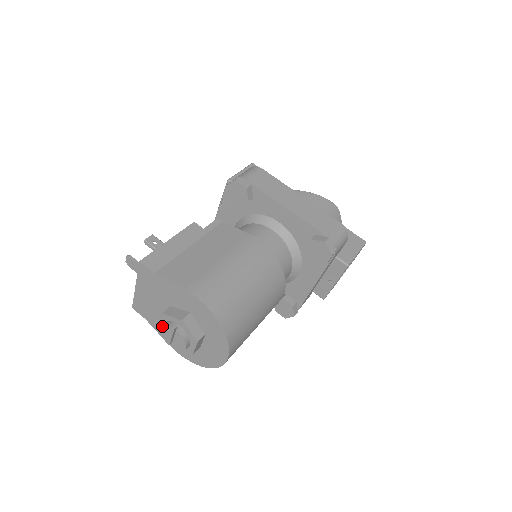
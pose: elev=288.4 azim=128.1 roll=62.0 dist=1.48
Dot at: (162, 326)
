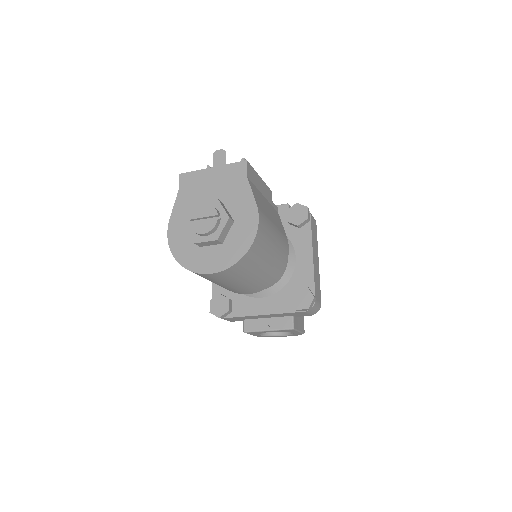
Dot at: (208, 204)
